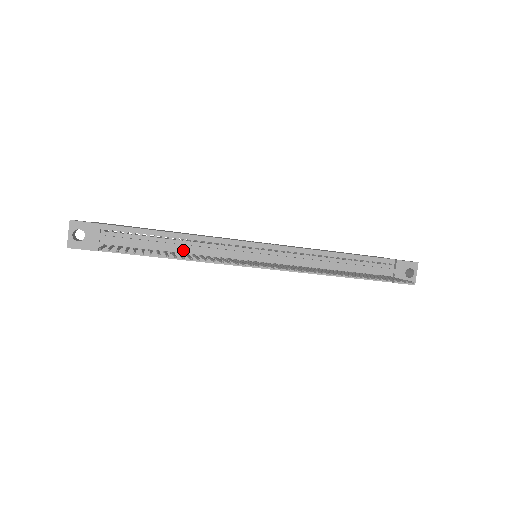
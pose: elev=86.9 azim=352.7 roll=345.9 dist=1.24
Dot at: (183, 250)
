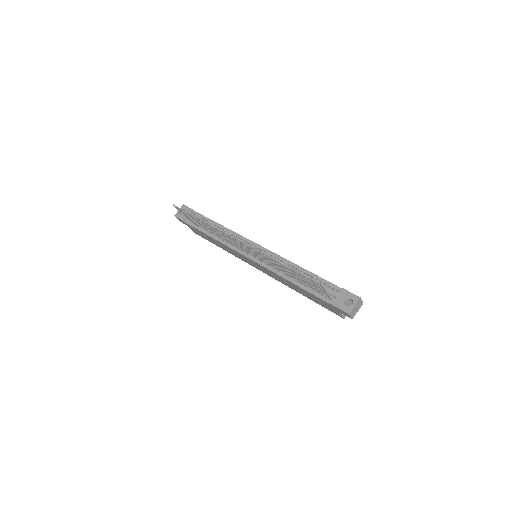
Dot at: occluded
